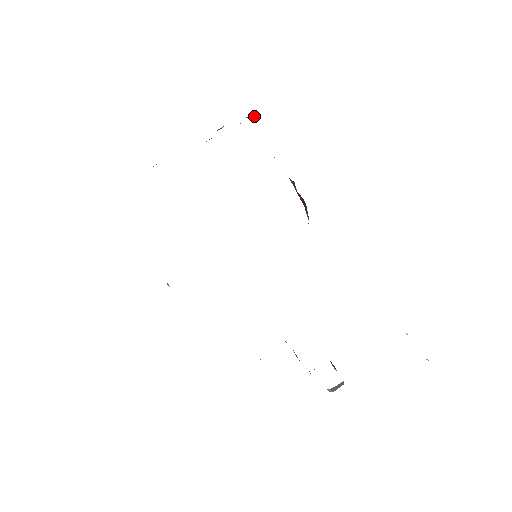
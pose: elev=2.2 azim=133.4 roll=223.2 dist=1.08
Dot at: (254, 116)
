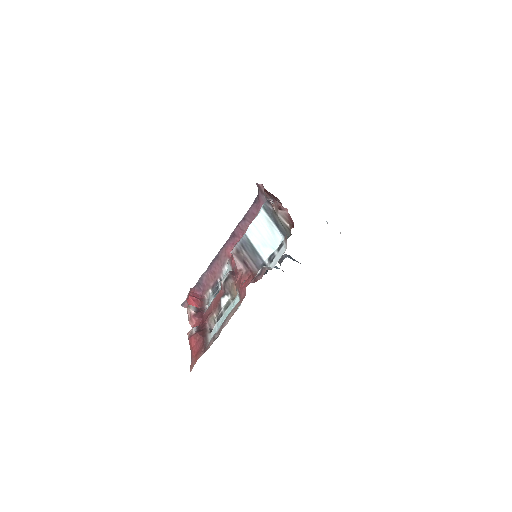
Dot at: occluded
